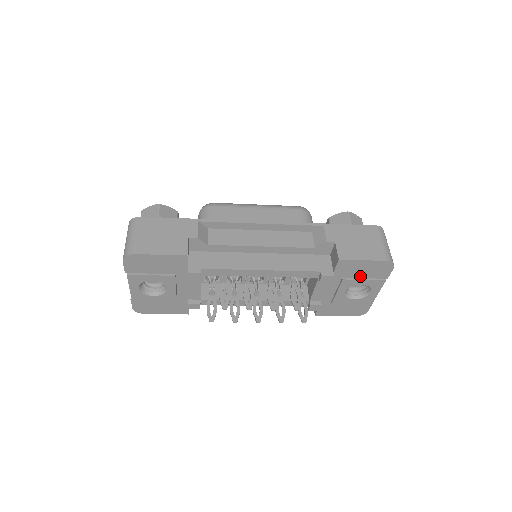
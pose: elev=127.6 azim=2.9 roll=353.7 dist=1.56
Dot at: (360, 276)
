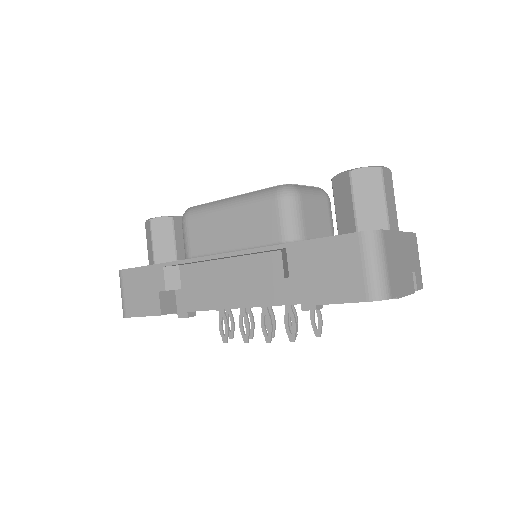
Dot at: occluded
